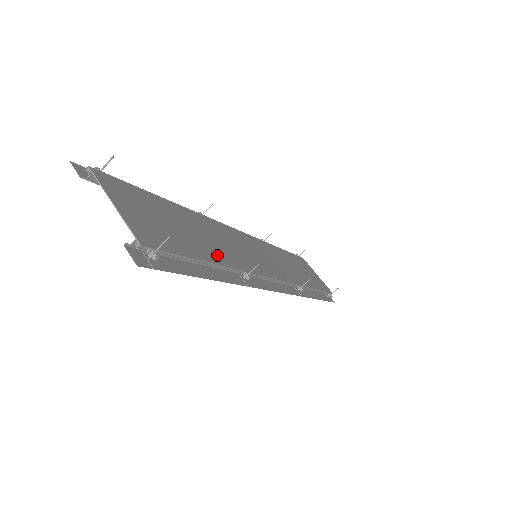
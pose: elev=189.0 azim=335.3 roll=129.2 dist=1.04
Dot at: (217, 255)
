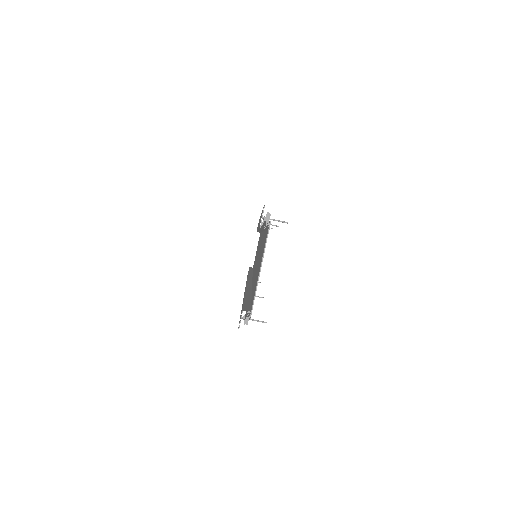
Dot at: occluded
